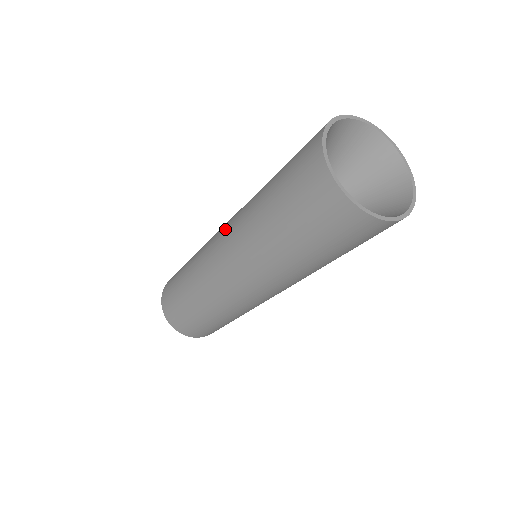
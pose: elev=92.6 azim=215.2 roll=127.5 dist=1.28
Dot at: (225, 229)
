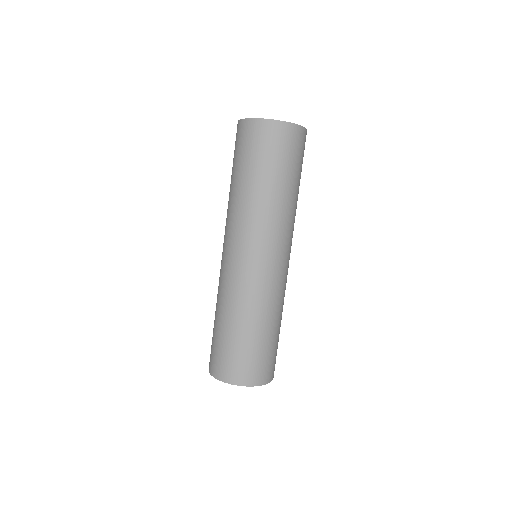
Dot at: (228, 241)
